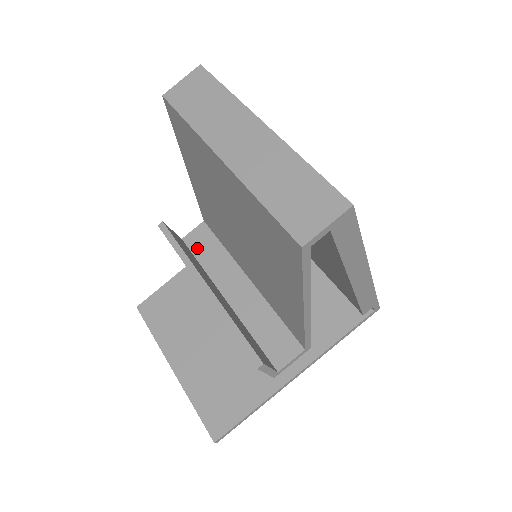
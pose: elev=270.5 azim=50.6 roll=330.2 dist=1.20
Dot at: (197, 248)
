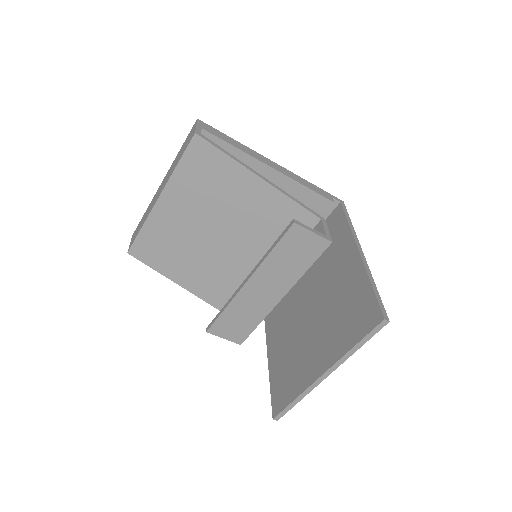
Dot at: occluded
